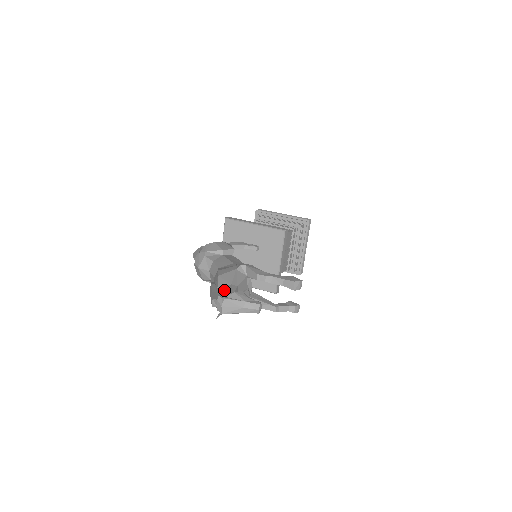
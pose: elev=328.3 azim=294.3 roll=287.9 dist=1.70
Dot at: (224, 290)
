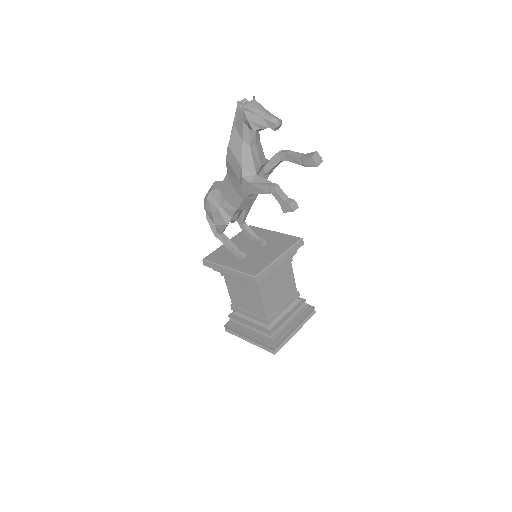
Dot at: occluded
